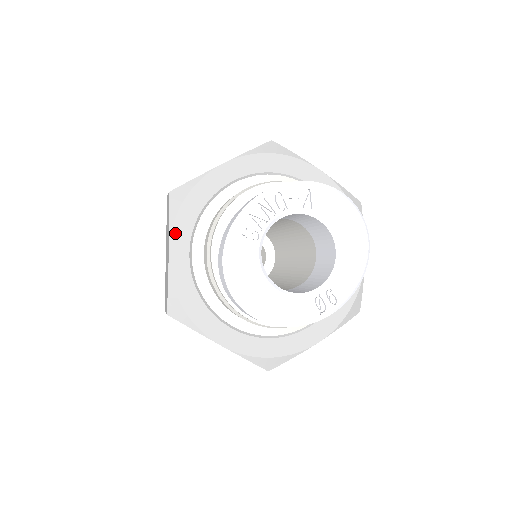
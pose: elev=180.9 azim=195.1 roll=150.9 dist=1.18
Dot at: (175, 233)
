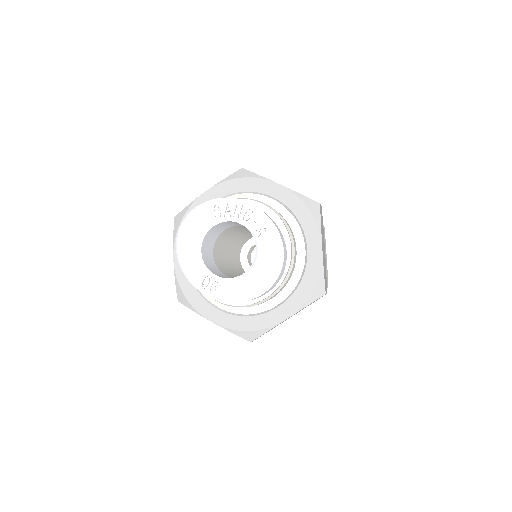
Dot at: (219, 187)
